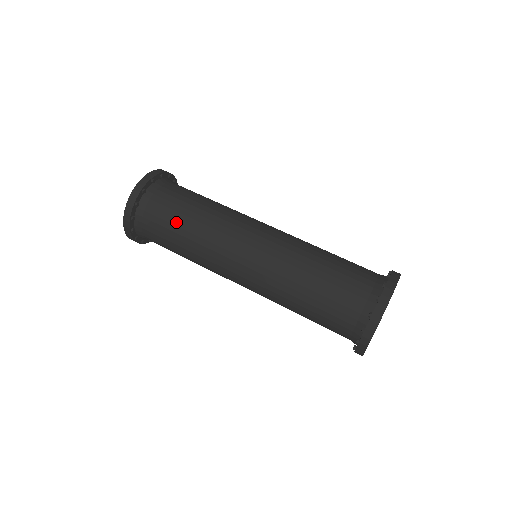
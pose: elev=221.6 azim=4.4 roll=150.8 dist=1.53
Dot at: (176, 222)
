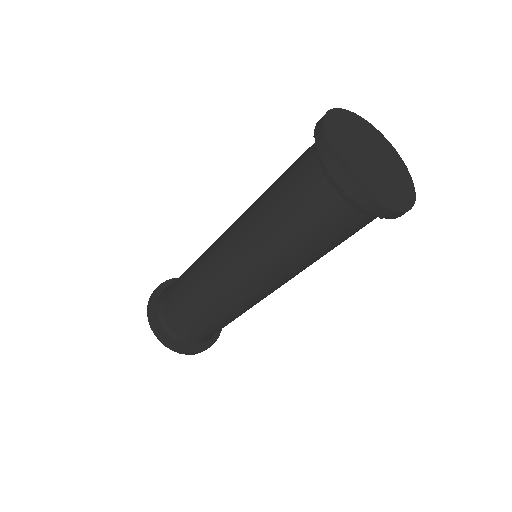
Dot at: (192, 317)
